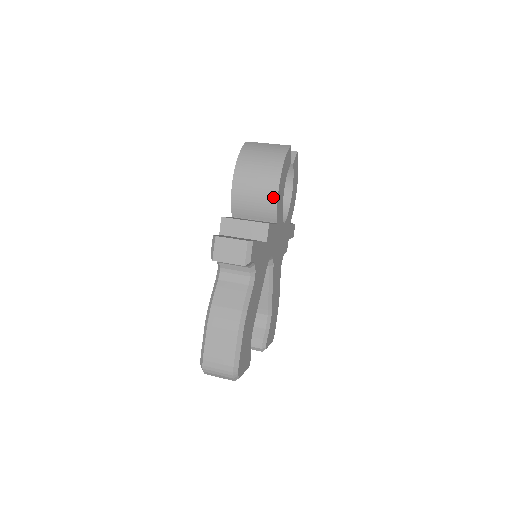
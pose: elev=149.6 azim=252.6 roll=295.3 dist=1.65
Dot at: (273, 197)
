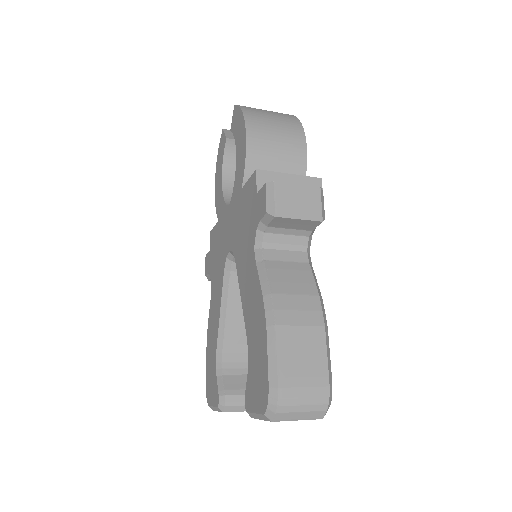
Dot at: (301, 158)
